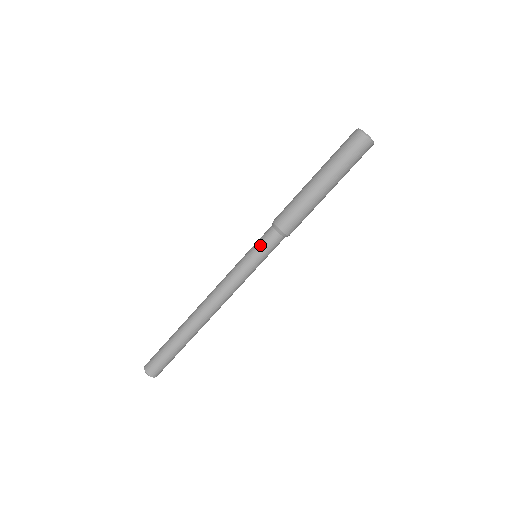
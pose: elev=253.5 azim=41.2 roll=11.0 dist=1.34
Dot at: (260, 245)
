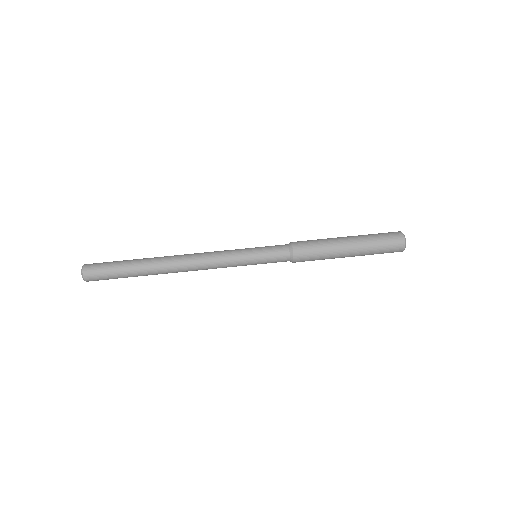
Dot at: (267, 246)
